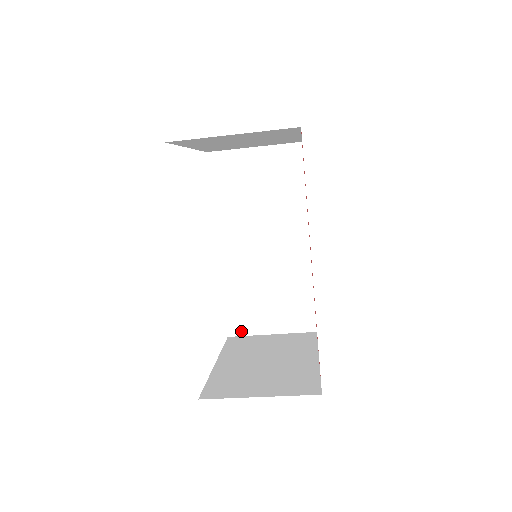
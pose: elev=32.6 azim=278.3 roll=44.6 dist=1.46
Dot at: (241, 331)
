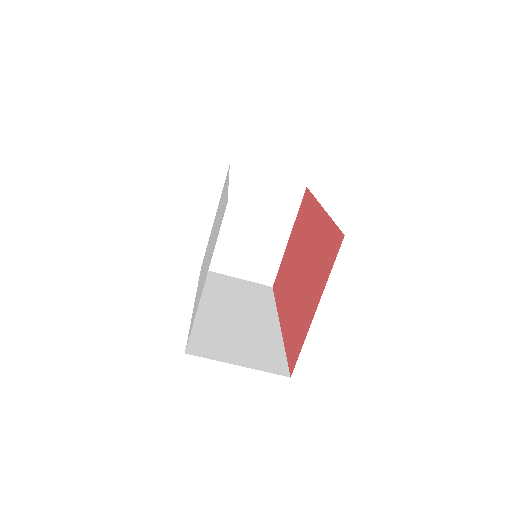
Dot at: (203, 354)
